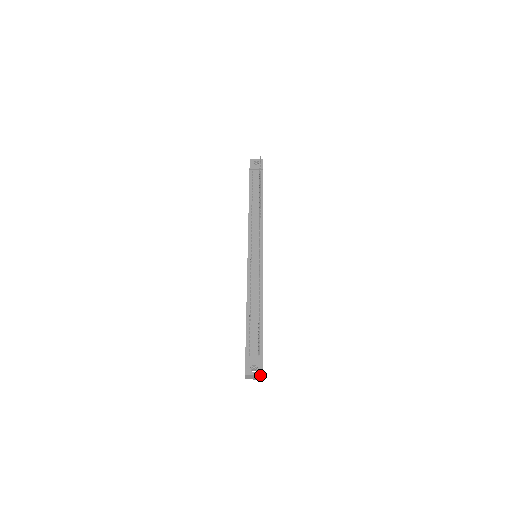
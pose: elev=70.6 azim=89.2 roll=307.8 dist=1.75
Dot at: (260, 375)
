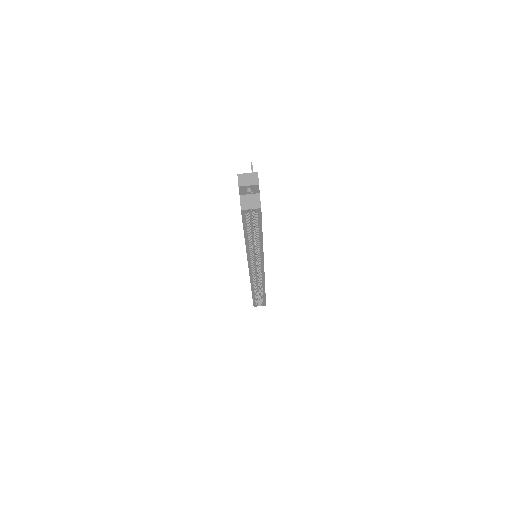
Dot at: (254, 172)
